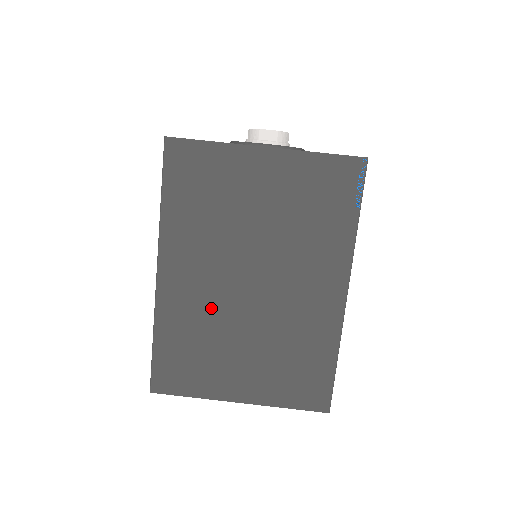
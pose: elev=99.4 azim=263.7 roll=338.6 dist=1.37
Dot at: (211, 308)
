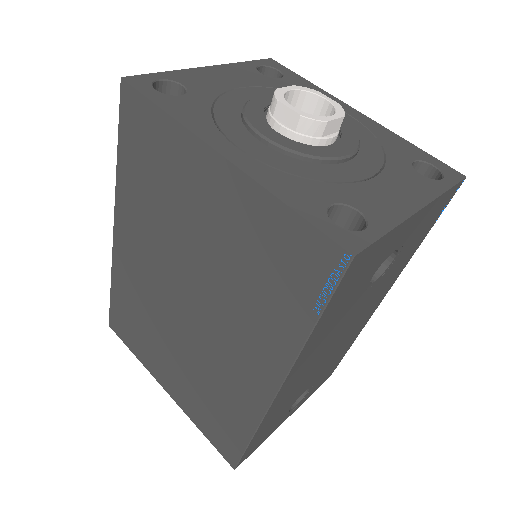
Dot at: (151, 297)
